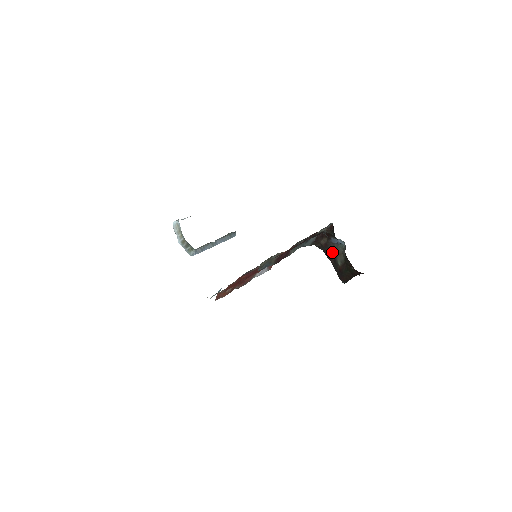
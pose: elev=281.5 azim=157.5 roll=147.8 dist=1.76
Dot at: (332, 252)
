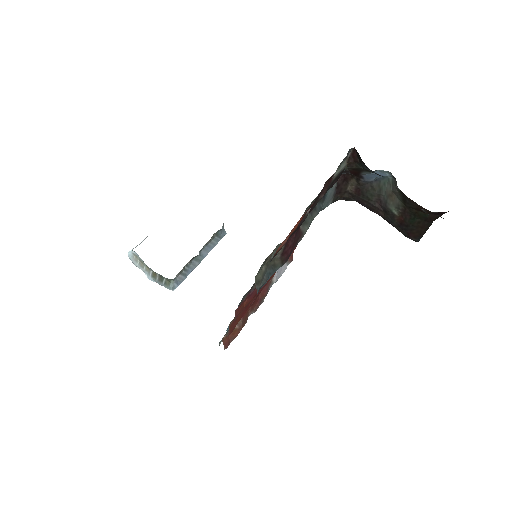
Dot at: (374, 198)
